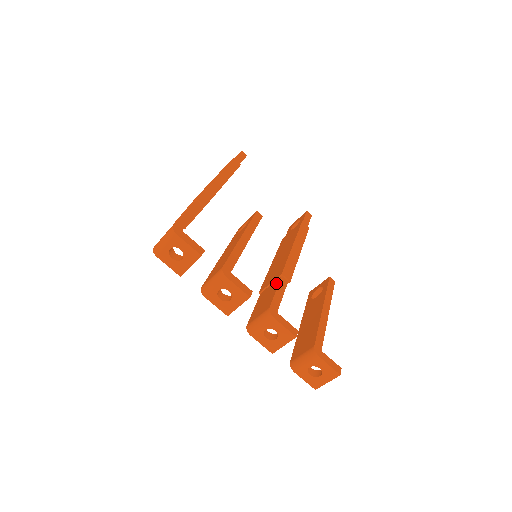
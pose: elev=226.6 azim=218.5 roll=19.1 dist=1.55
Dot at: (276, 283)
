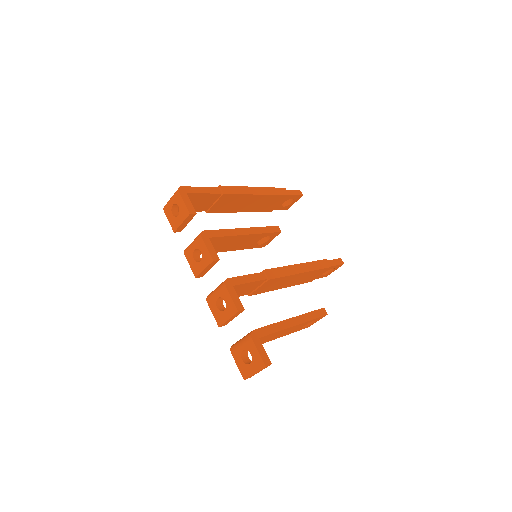
Dot at: occluded
